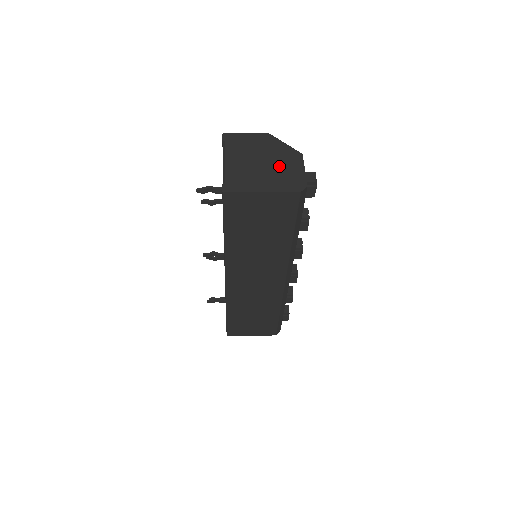
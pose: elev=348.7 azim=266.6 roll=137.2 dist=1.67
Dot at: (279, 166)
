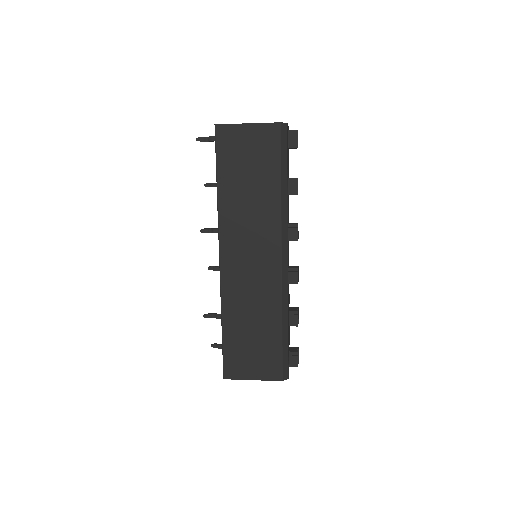
Dot at: occluded
